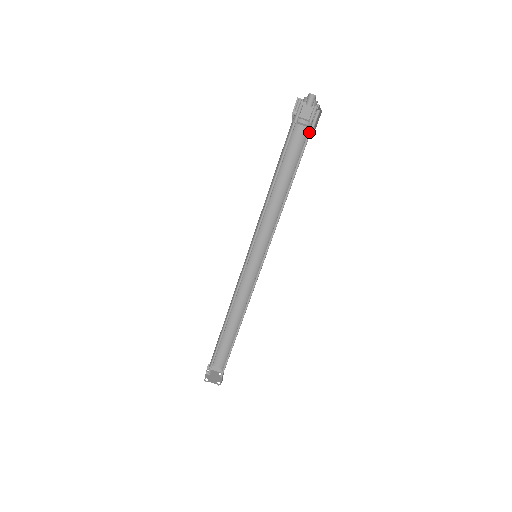
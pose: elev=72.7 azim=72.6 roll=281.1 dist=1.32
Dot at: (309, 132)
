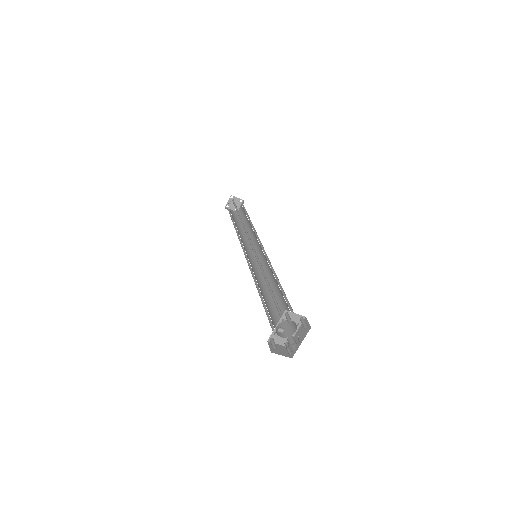
Dot at: (289, 333)
